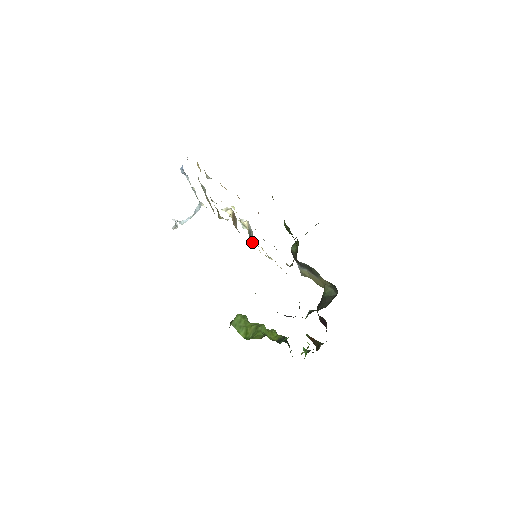
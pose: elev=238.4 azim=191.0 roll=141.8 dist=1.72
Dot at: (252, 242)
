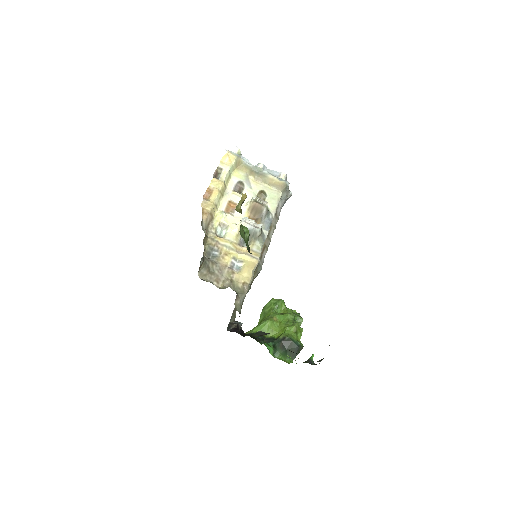
Dot at: (251, 242)
